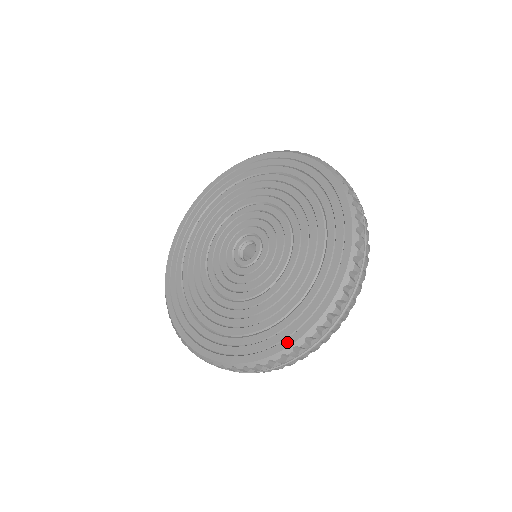
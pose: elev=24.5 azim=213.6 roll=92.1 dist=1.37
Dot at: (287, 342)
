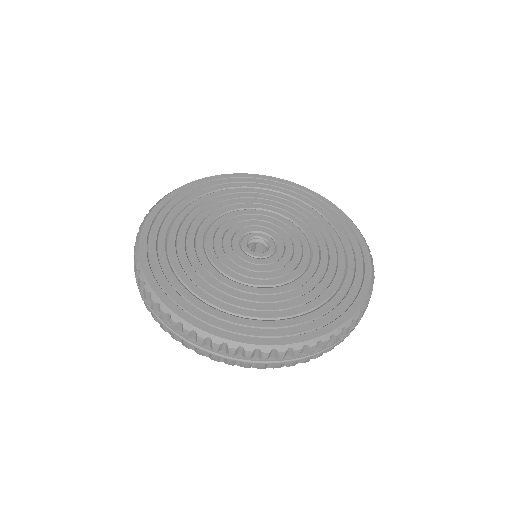
Dot at: (254, 340)
